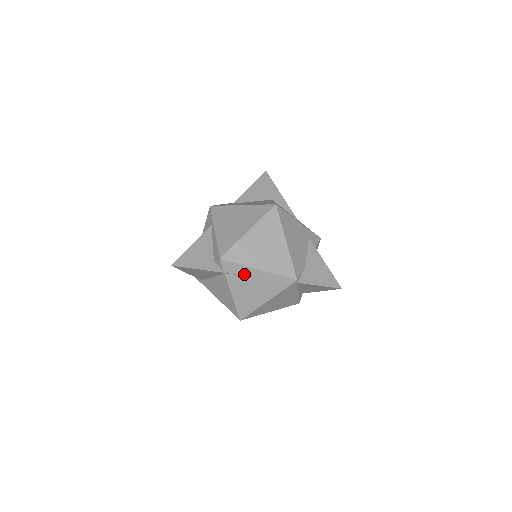
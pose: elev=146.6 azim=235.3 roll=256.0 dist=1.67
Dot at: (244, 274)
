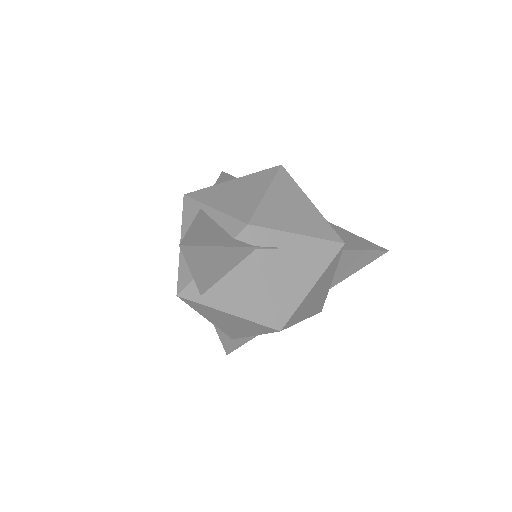
Dot at: (281, 246)
